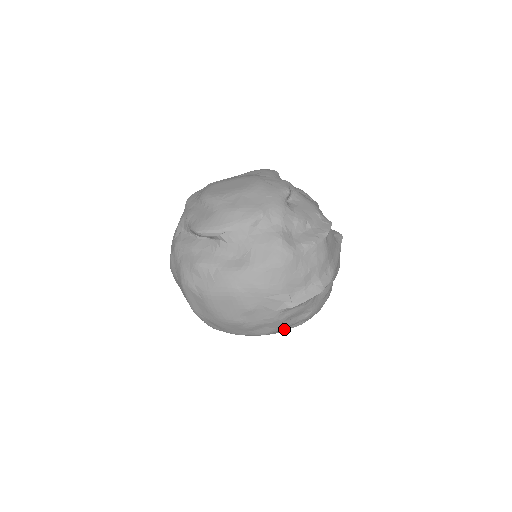
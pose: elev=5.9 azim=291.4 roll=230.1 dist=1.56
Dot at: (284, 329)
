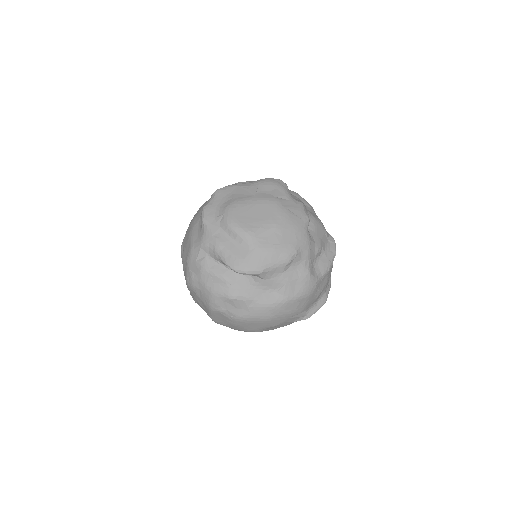
Dot at: occluded
